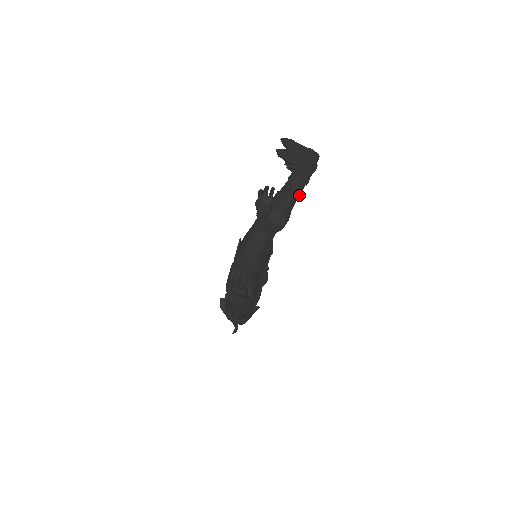
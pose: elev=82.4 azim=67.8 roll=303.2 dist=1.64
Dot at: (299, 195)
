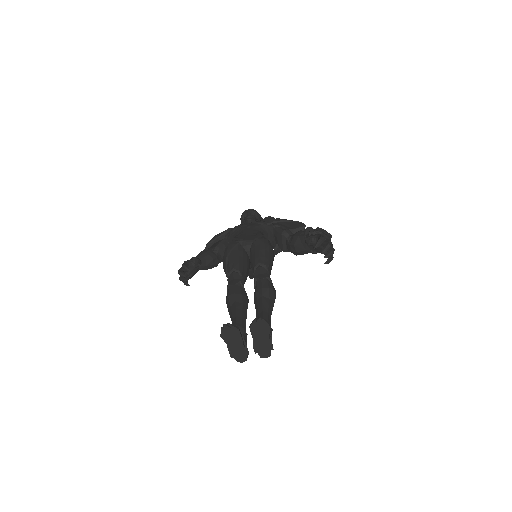
Dot at: occluded
